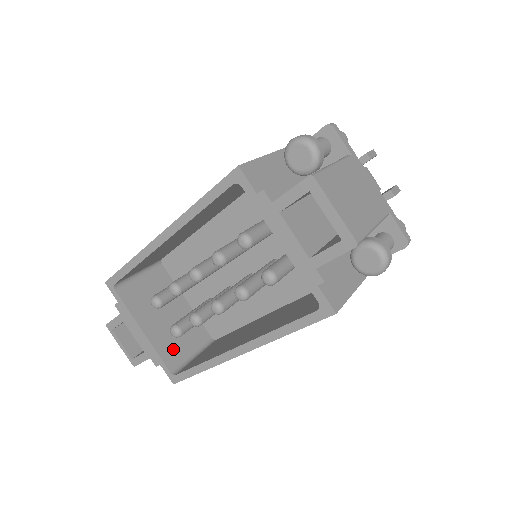
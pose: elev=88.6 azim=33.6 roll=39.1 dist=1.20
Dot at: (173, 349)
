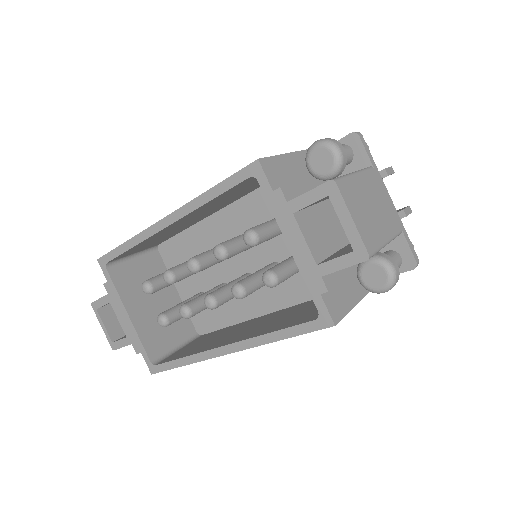
Dot at: (157, 338)
